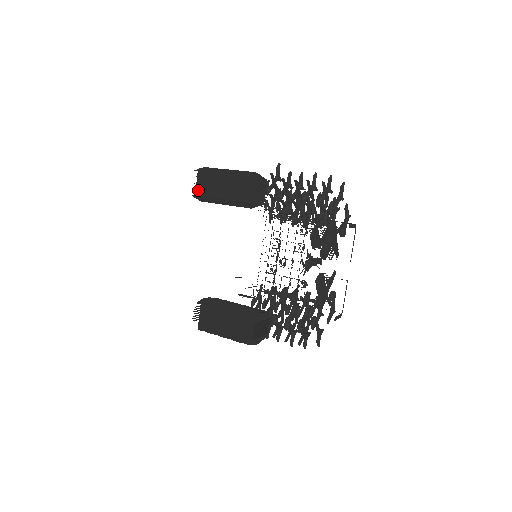
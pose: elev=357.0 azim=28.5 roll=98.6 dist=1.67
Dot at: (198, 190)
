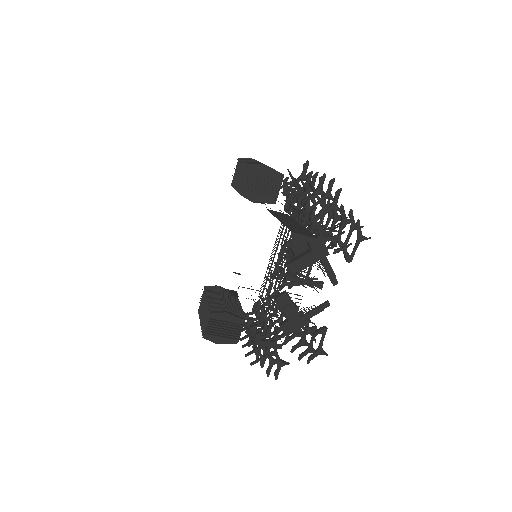
Dot at: occluded
